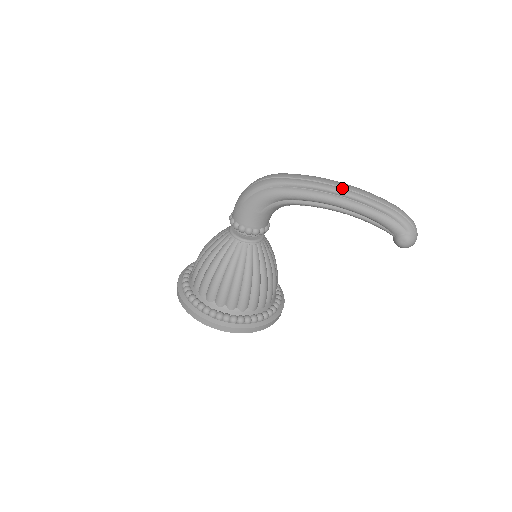
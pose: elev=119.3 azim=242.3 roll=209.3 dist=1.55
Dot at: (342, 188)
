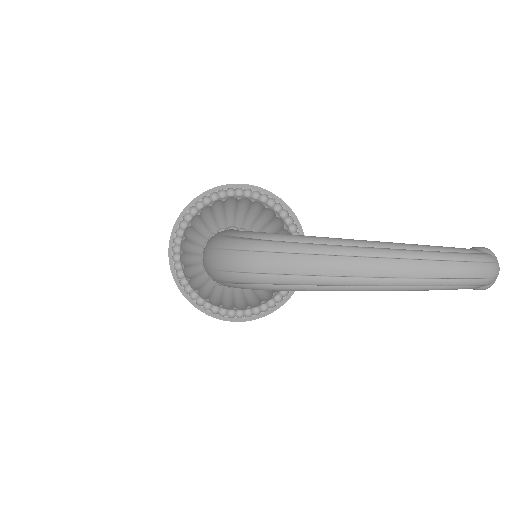
Dot at: (372, 278)
